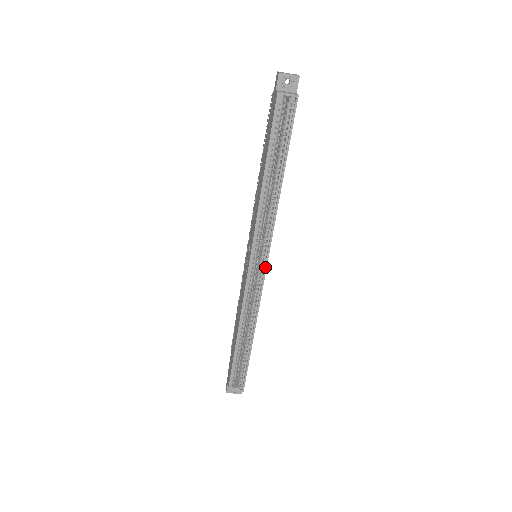
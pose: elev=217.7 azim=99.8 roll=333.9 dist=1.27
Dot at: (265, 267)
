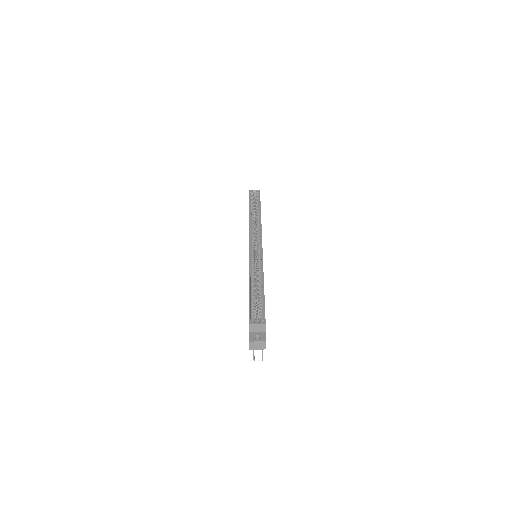
Dot at: (261, 242)
